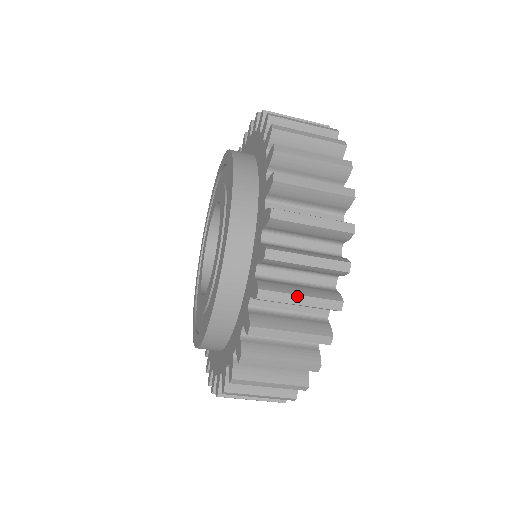
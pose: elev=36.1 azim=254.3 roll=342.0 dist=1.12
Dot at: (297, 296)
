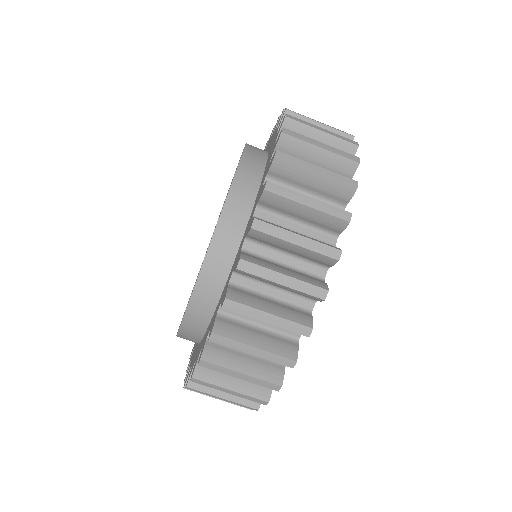
Dot at: (279, 274)
